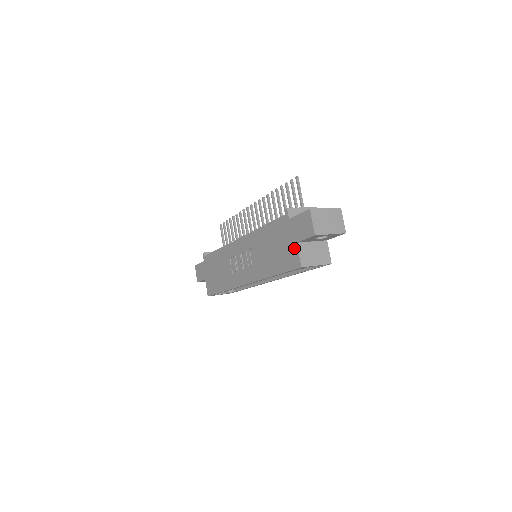
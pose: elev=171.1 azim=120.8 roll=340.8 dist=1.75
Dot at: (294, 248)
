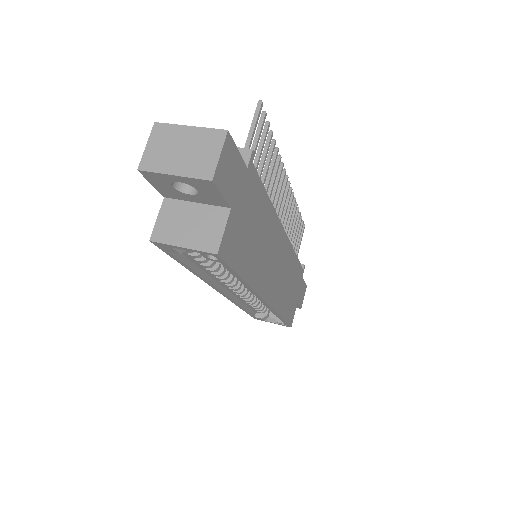
Dot at: occluded
